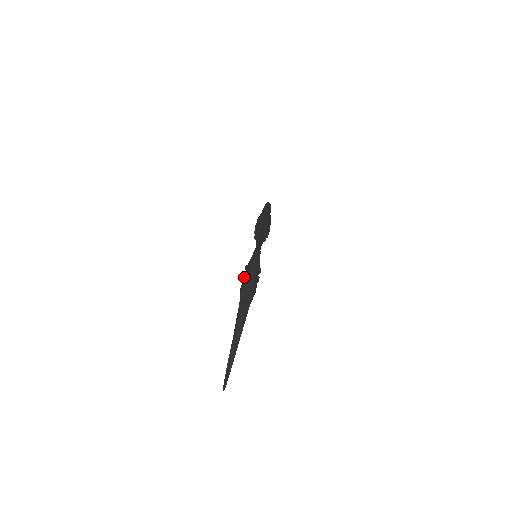
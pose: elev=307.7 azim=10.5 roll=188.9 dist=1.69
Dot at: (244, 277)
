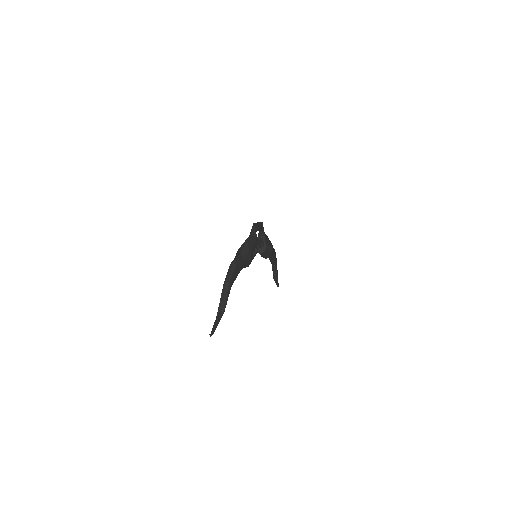
Dot at: occluded
